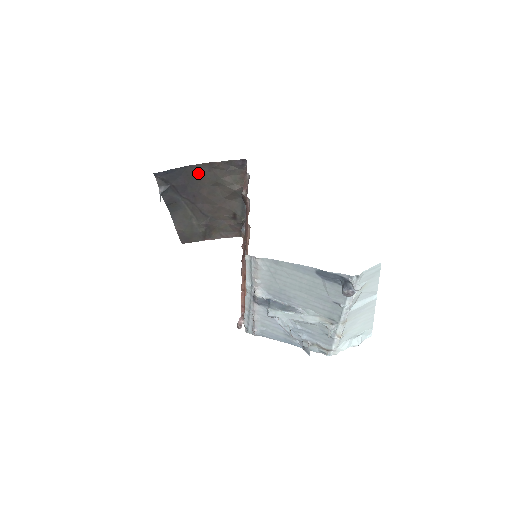
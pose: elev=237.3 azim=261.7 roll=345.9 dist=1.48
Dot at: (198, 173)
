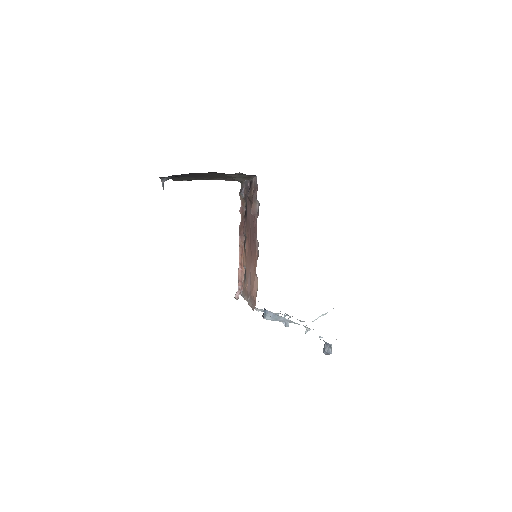
Dot at: (204, 174)
